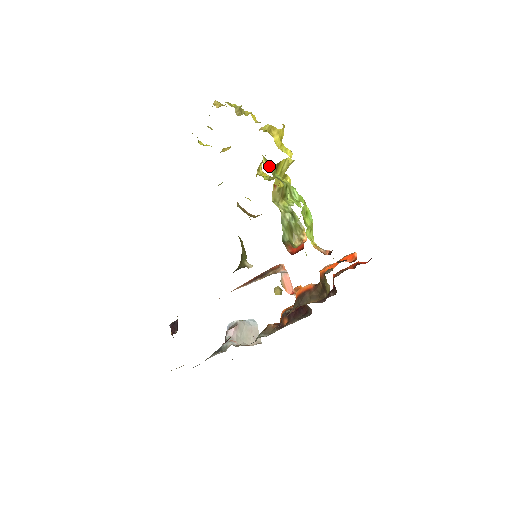
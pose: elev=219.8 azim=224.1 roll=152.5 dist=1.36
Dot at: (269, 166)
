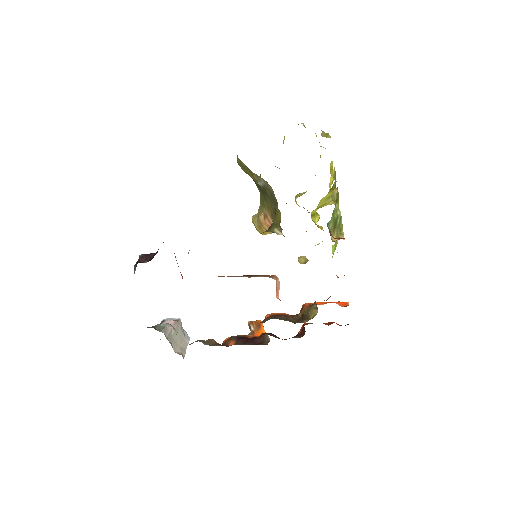
Dot at: (335, 177)
